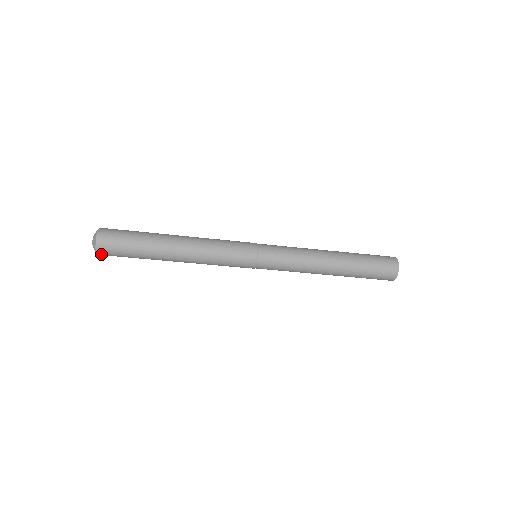
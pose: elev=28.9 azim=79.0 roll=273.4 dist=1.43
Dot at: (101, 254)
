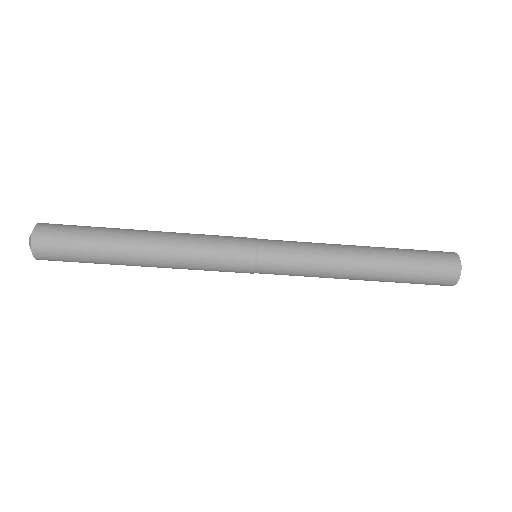
Dot at: (39, 256)
